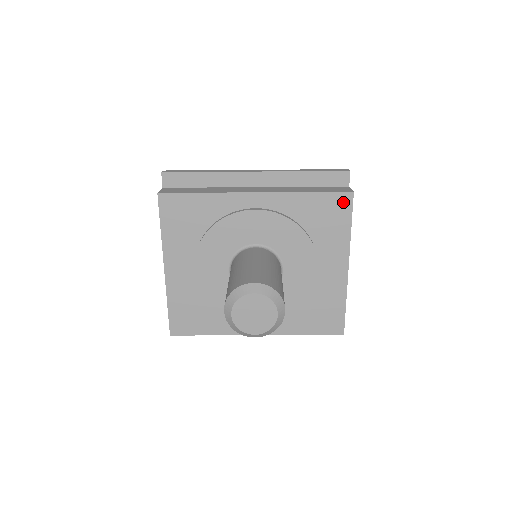
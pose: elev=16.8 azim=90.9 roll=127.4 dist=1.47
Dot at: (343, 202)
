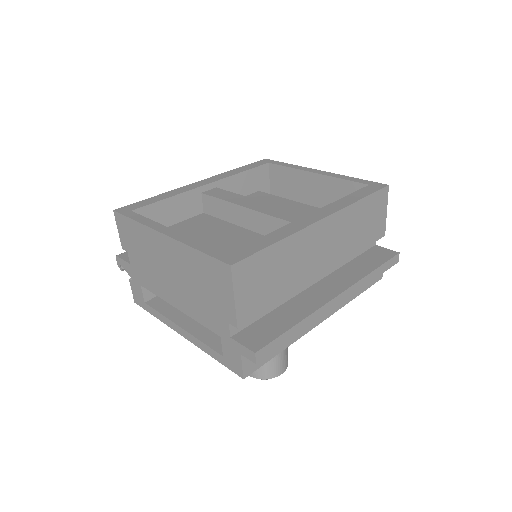
Dot at: occluded
